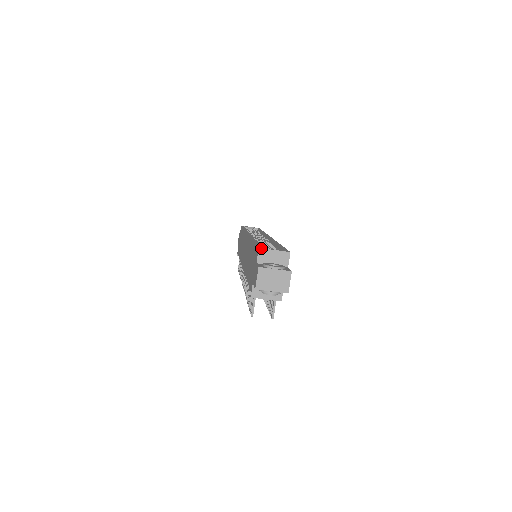
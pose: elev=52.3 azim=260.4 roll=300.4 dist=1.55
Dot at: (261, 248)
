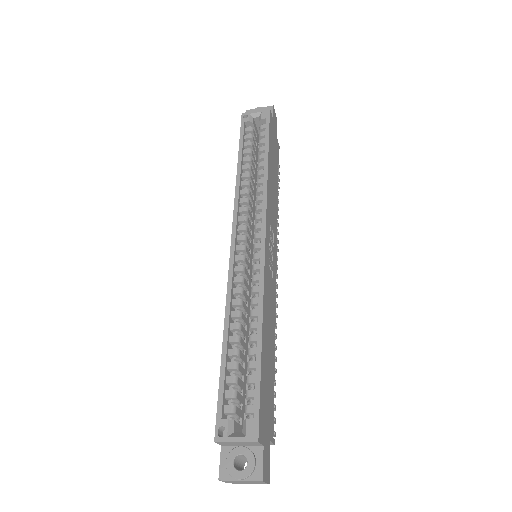
Dot at: (217, 442)
